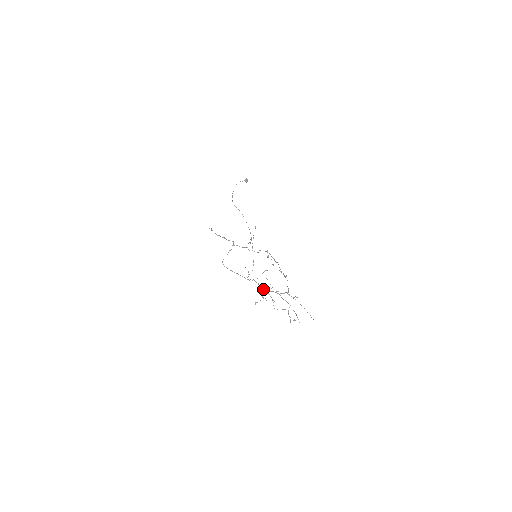
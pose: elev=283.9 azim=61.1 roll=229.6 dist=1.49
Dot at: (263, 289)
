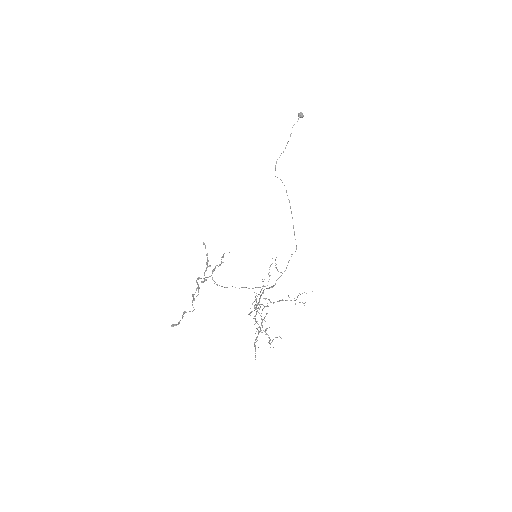
Dot at: occluded
